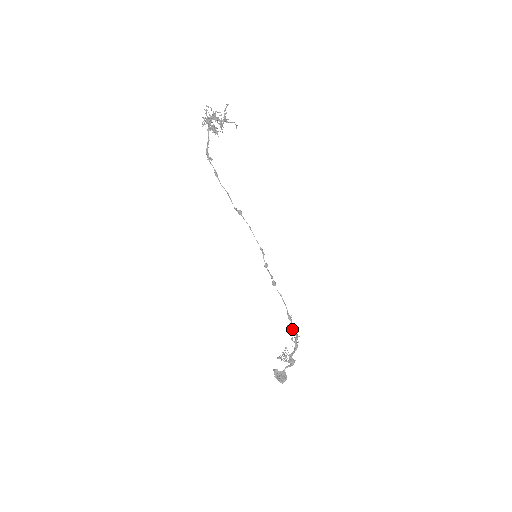
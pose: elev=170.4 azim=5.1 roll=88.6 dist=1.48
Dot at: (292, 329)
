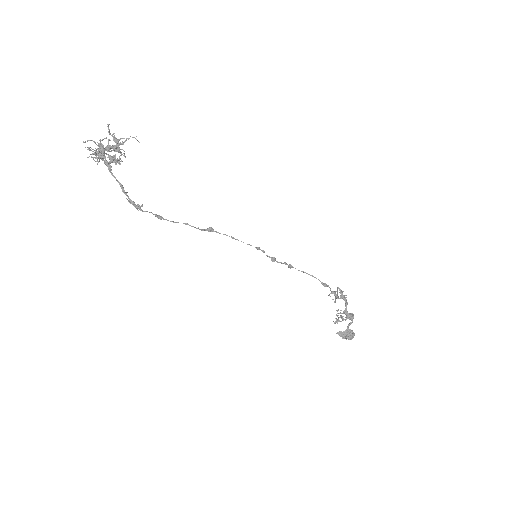
Dot at: (335, 294)
